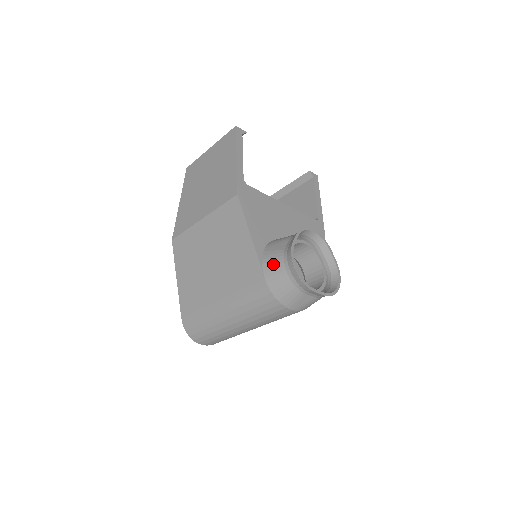
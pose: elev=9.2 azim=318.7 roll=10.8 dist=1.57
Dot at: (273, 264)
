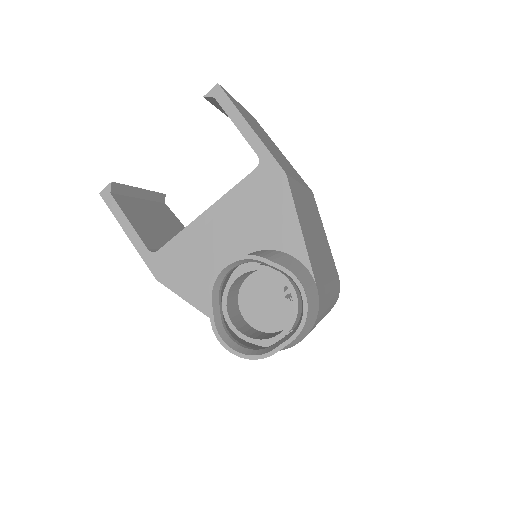
Dot at: occluded
